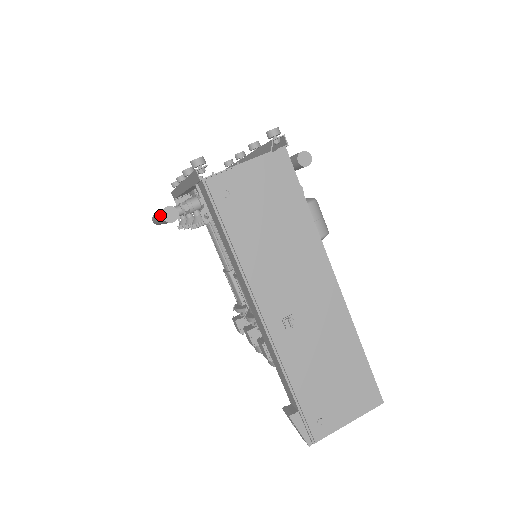
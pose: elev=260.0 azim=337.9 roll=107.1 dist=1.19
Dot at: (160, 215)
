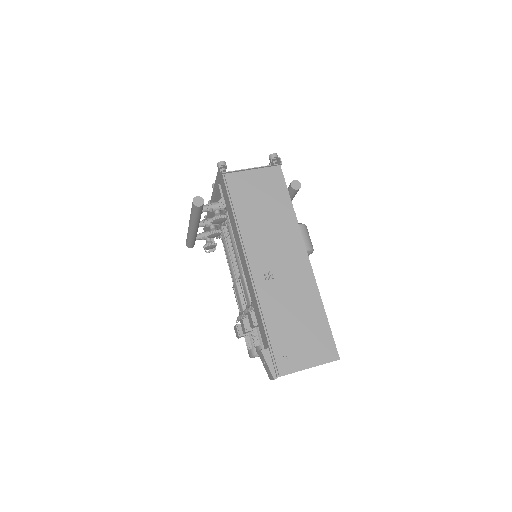
Dot at: occluded
